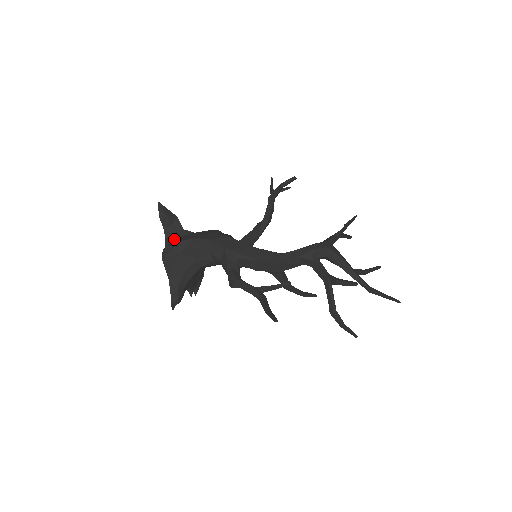
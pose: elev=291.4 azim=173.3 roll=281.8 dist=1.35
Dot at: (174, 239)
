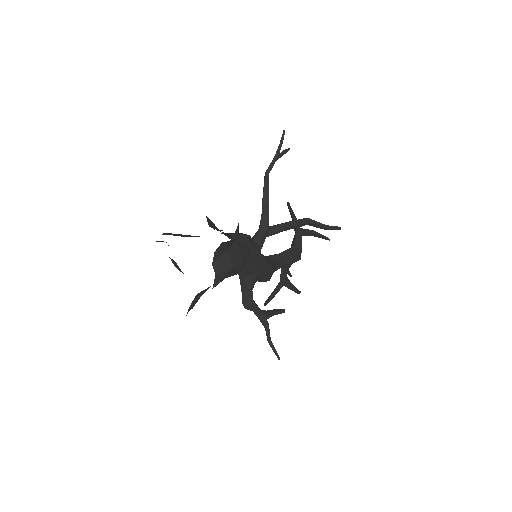
Dot at: (222, 253)
